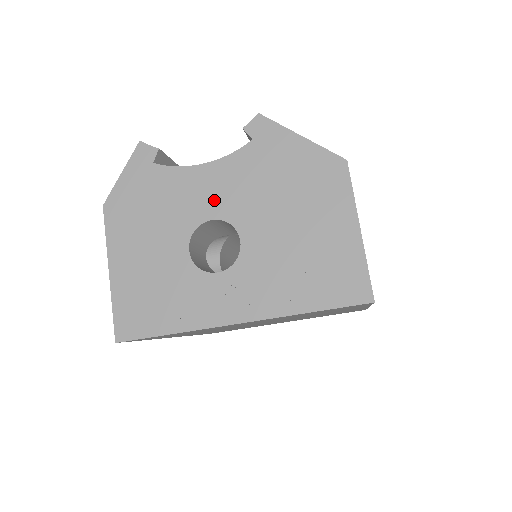
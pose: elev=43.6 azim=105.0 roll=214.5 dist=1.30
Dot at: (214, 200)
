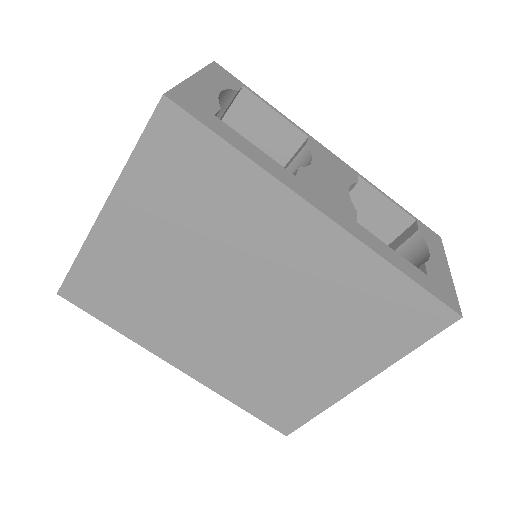
Dot at: occluded
